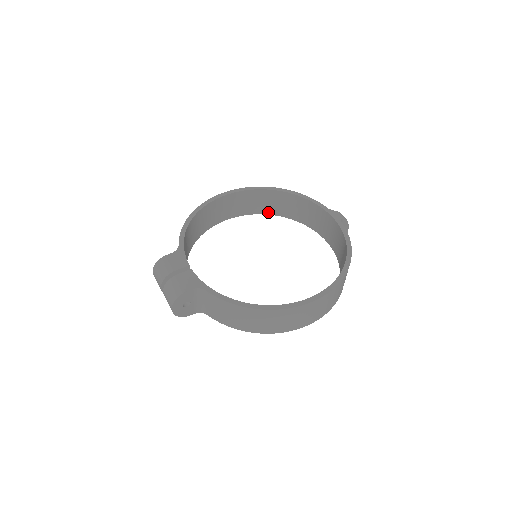
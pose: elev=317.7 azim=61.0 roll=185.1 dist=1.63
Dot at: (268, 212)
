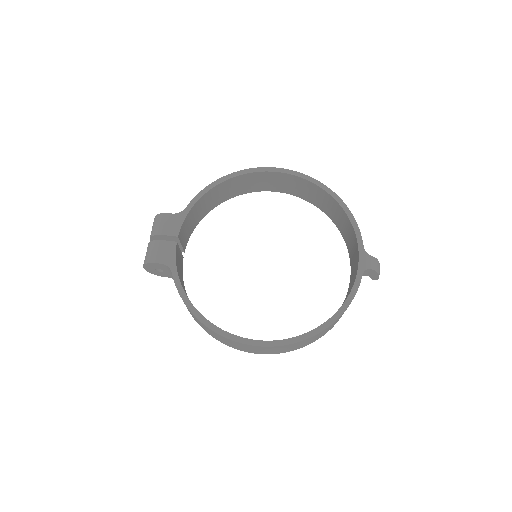
Dot at: (318, 206)
